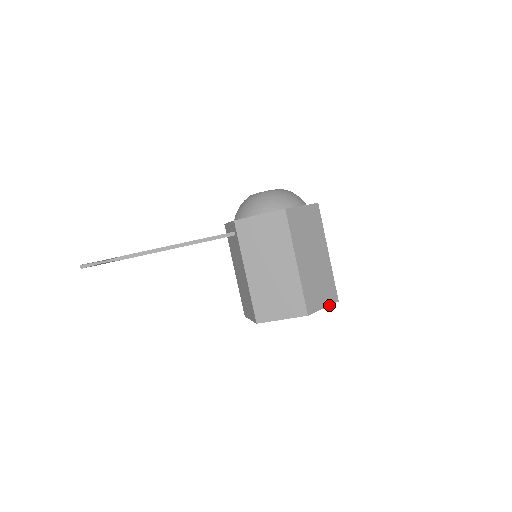
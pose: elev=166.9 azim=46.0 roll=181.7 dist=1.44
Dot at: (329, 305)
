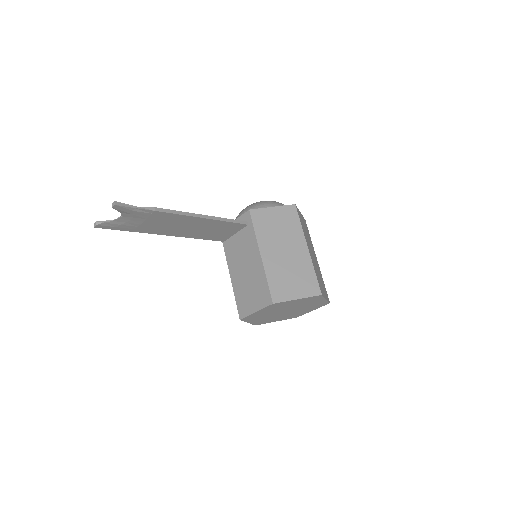
Dot at: (327, 300)
